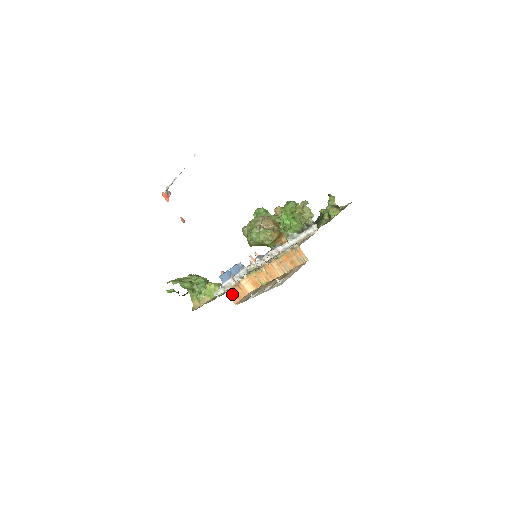
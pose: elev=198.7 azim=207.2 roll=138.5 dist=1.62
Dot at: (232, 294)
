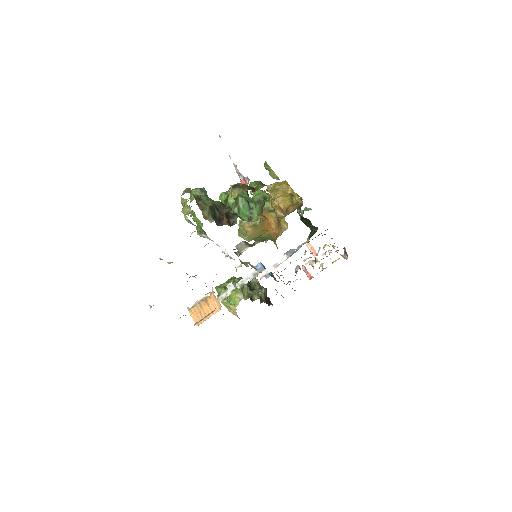
Dot at: (195, 312)
